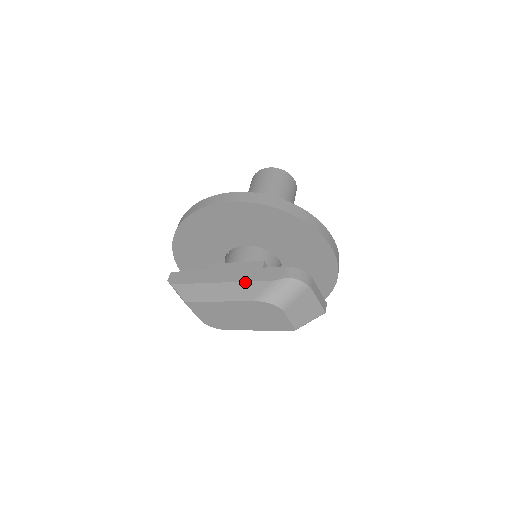
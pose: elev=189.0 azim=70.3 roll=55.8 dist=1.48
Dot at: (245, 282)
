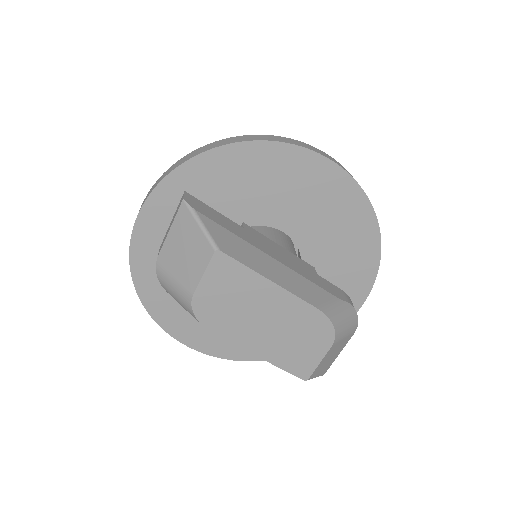
Dot at: (305, 278)
